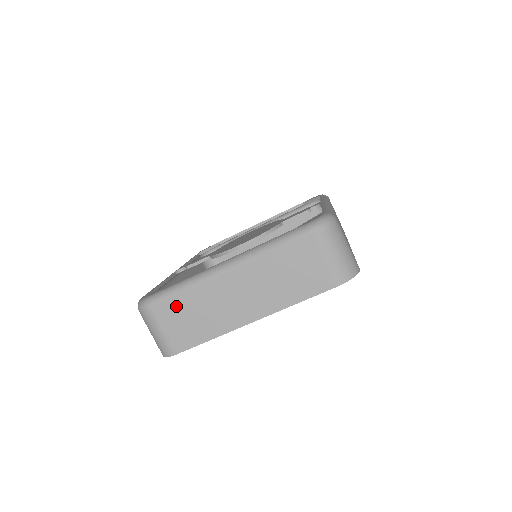
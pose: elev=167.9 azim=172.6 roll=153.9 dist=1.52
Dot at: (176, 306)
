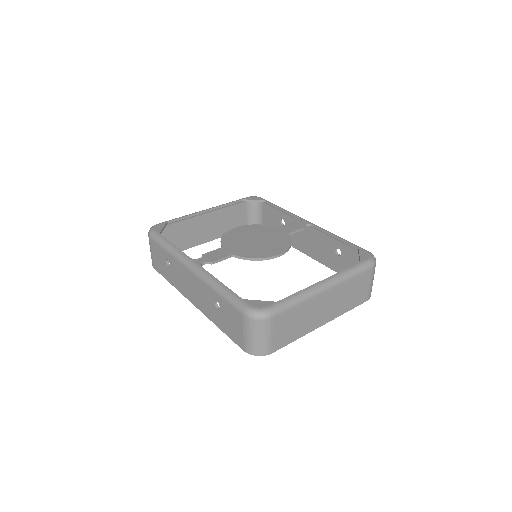
Dot at: (288, 316)
